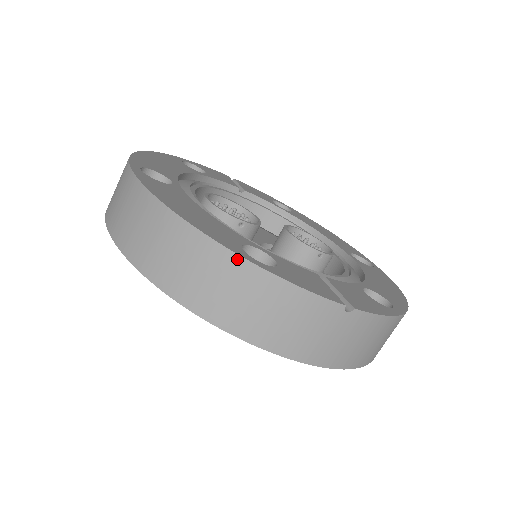
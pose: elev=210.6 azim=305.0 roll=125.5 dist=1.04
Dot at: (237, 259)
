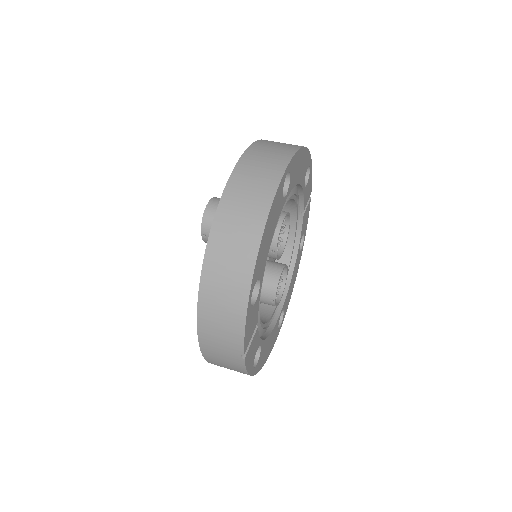
Dot at: (248, 288)
